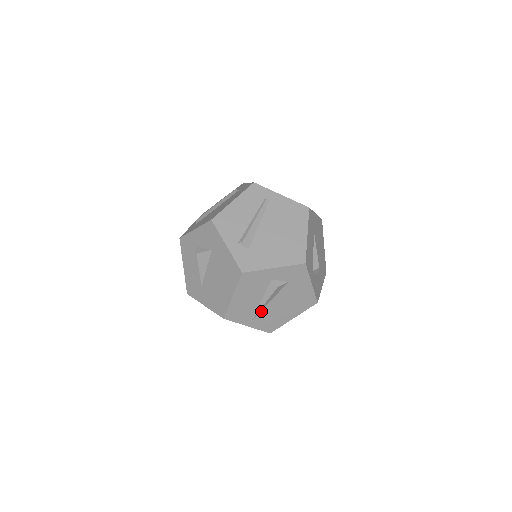
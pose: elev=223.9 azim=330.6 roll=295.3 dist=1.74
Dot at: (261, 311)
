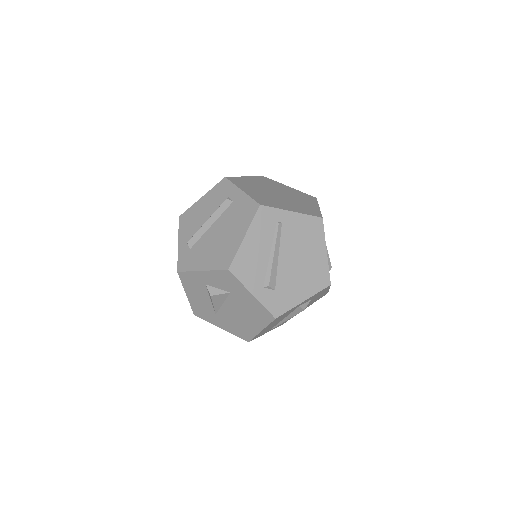
Dot at: occluded
